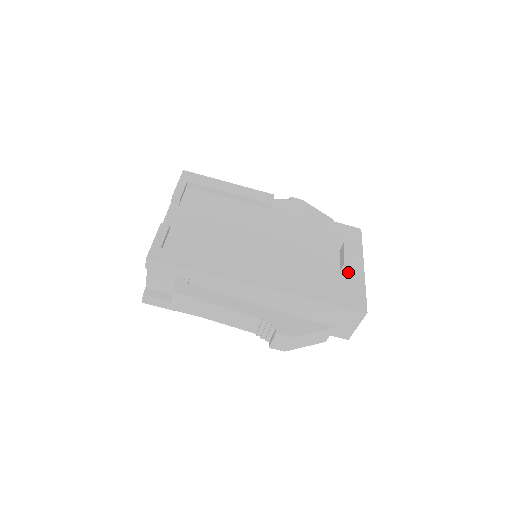
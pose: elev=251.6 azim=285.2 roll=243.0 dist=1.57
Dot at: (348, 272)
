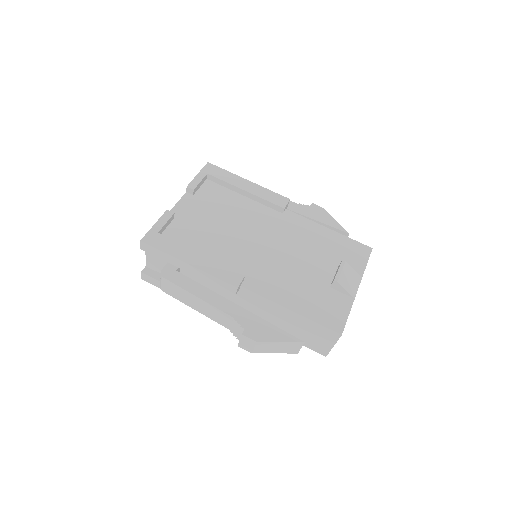
Dot at: (338, 290)
